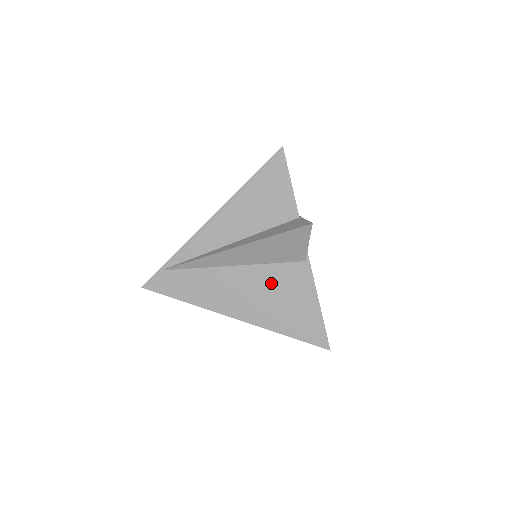
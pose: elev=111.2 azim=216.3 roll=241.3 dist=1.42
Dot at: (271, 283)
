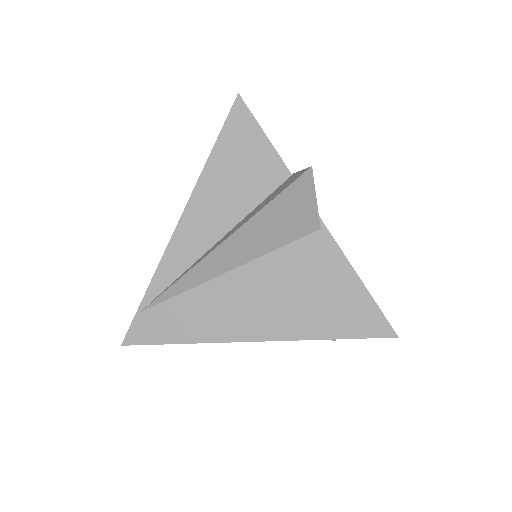
Dot at: (287, 275)
